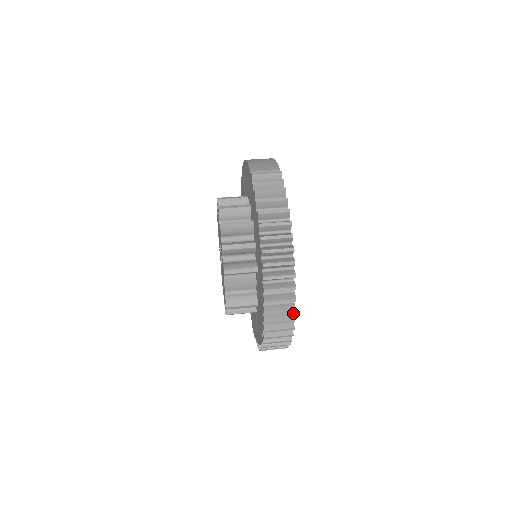
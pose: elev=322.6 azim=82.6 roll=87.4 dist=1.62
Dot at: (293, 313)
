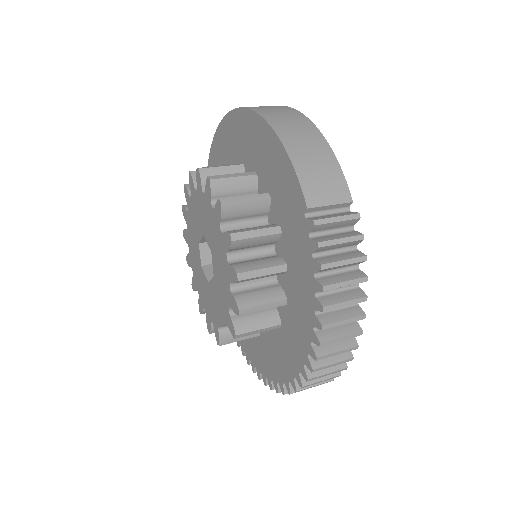
Dot at: occluded
